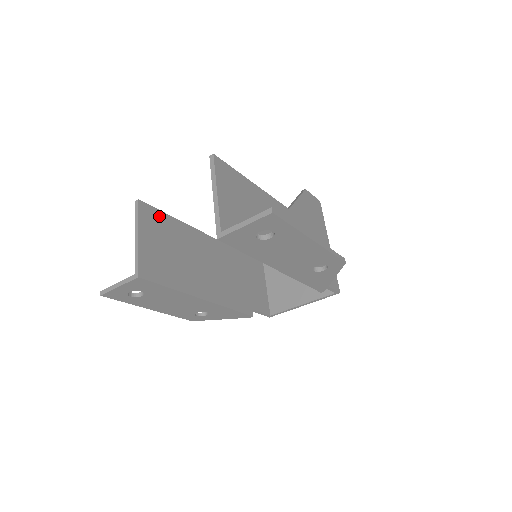
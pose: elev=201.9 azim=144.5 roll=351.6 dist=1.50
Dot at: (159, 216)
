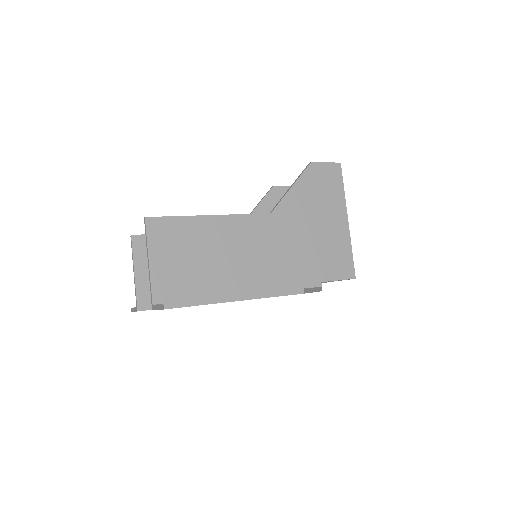
Dot at: occluded
